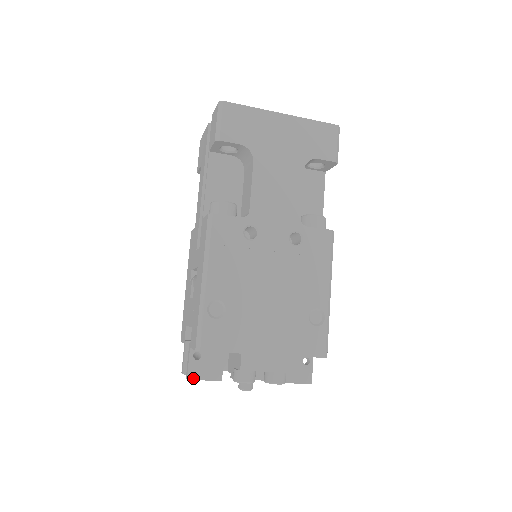
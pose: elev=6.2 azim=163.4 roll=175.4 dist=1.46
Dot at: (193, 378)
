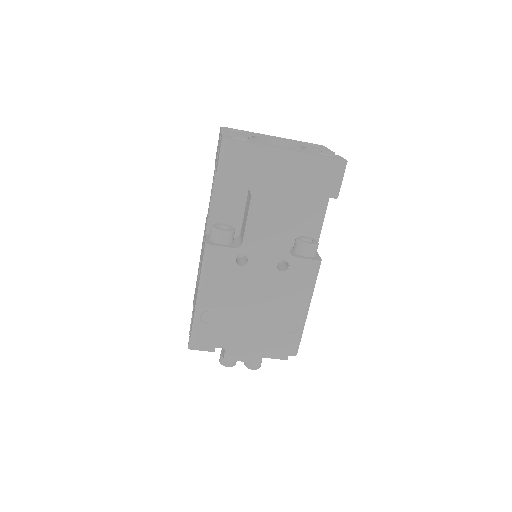
Dot at: (192, 348)
